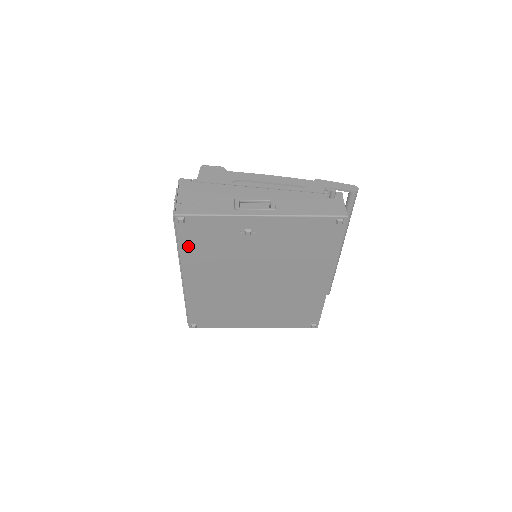
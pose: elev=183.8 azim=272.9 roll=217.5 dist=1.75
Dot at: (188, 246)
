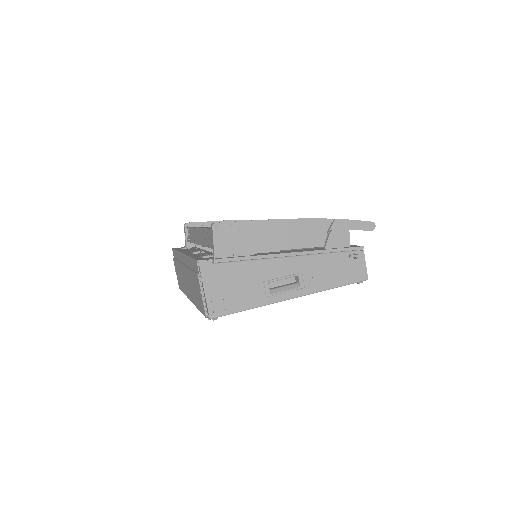
Dot at: occluded
